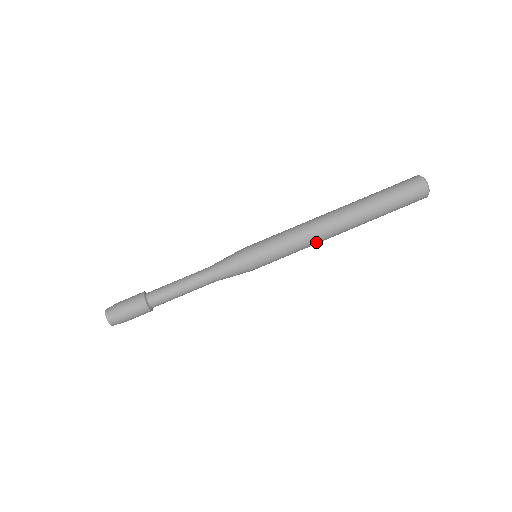
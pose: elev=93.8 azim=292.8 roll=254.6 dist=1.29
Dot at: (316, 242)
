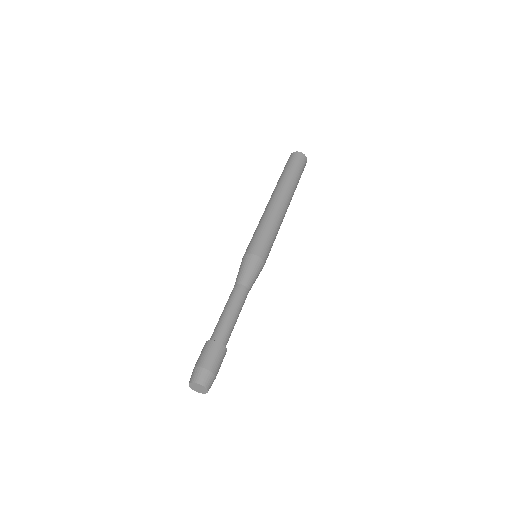
Dot at: occluded
